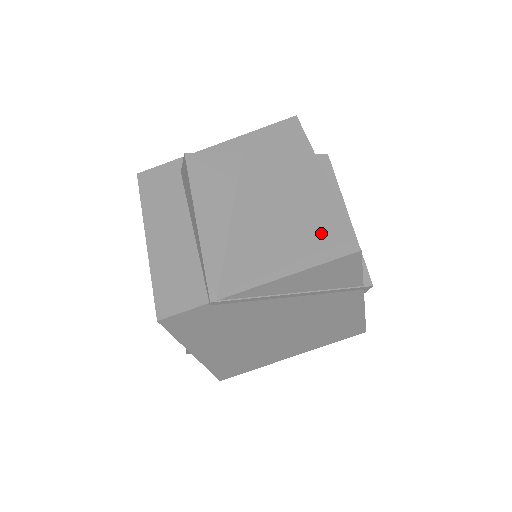
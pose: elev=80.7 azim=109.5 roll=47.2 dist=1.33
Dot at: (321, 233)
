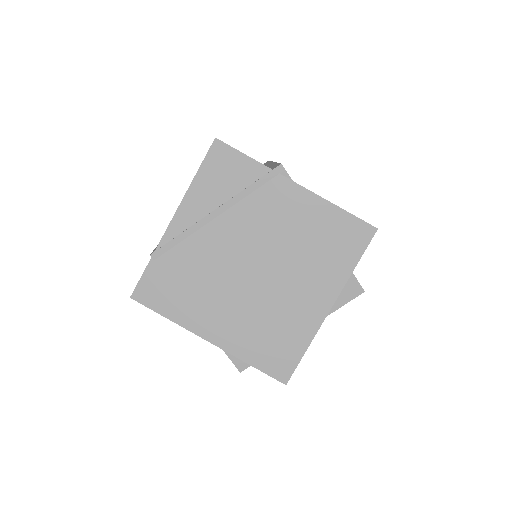
Dot at: occluded
